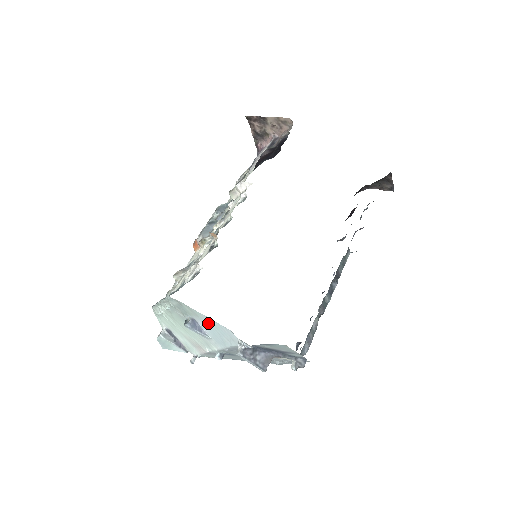
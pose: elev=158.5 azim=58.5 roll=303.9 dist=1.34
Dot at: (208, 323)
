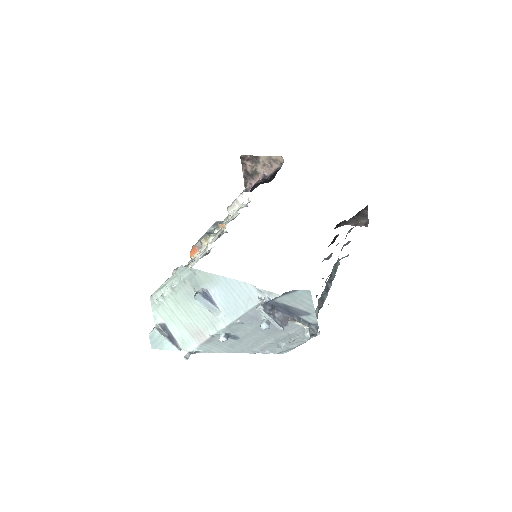
Dot at: (224, 287)
